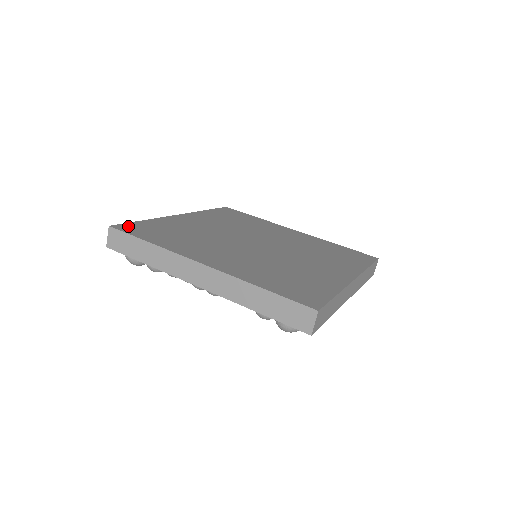
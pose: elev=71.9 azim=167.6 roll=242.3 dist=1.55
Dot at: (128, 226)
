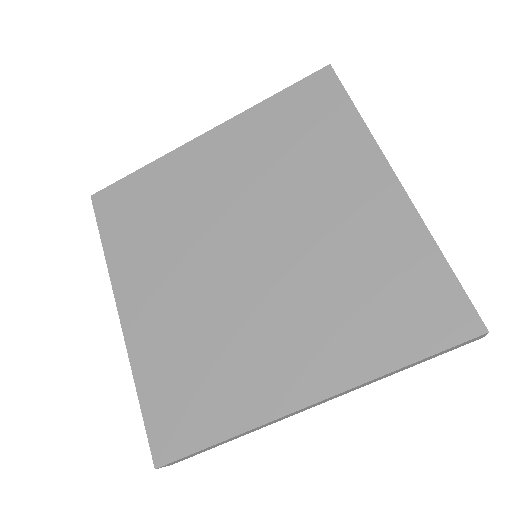
Dot at: (109, 195)
